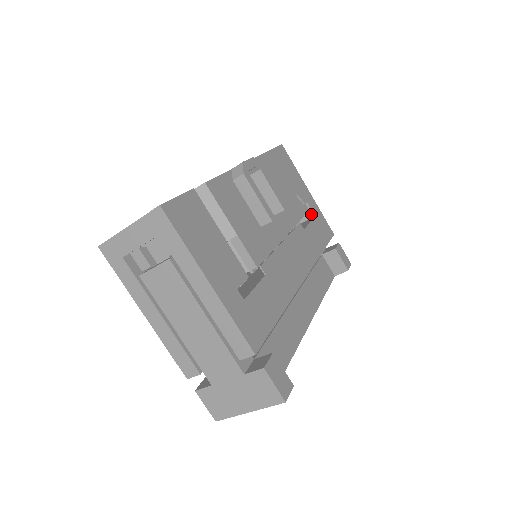
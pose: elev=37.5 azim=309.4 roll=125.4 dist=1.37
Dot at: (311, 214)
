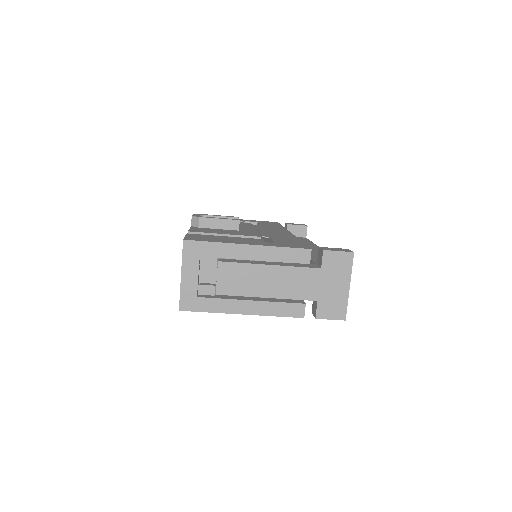
Dot at: (254, 224)
